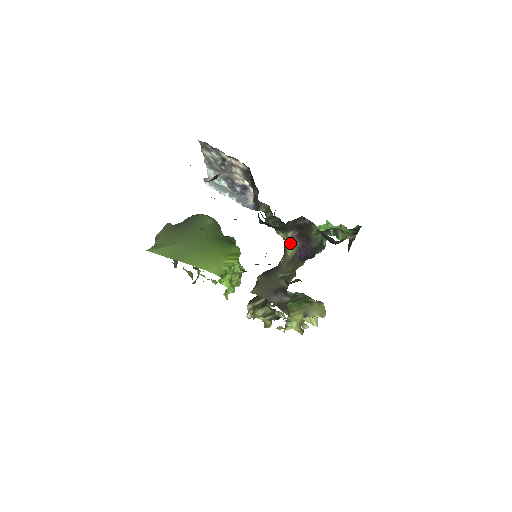
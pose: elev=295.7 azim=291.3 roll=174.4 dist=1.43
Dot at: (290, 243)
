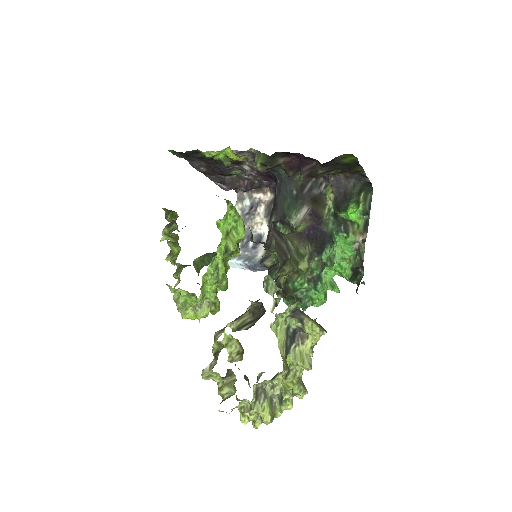
Dot at: (300, 225)
